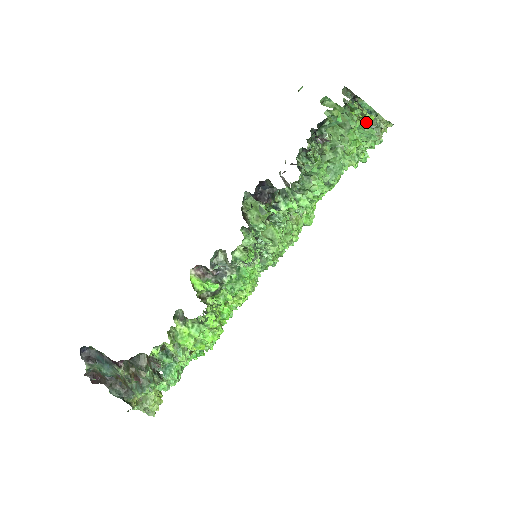
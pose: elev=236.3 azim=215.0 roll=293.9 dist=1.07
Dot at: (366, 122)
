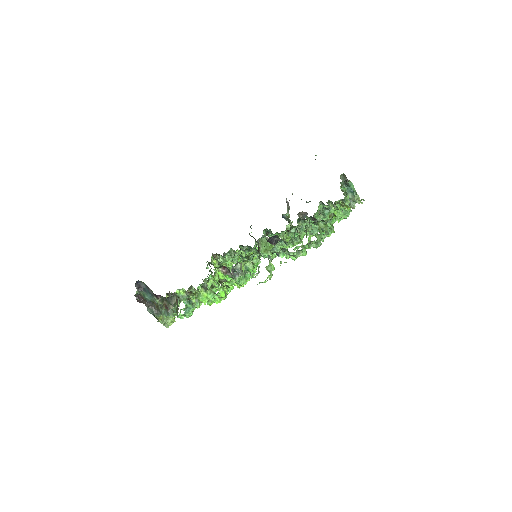
Dot at: occluded
